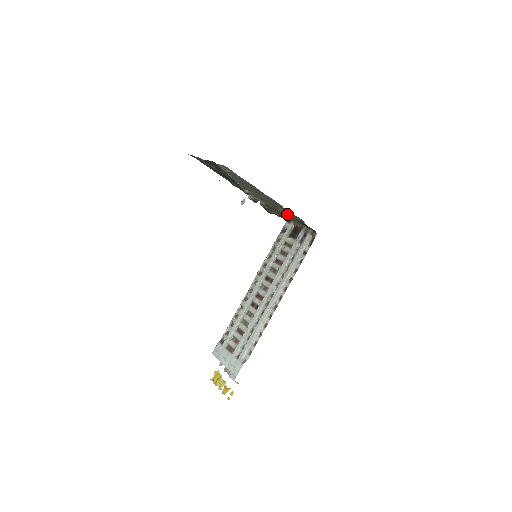
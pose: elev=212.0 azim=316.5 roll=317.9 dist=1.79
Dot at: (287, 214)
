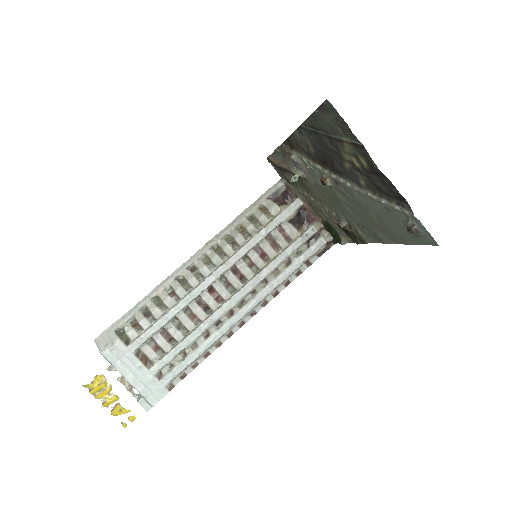
Dot at: (327, 213)
